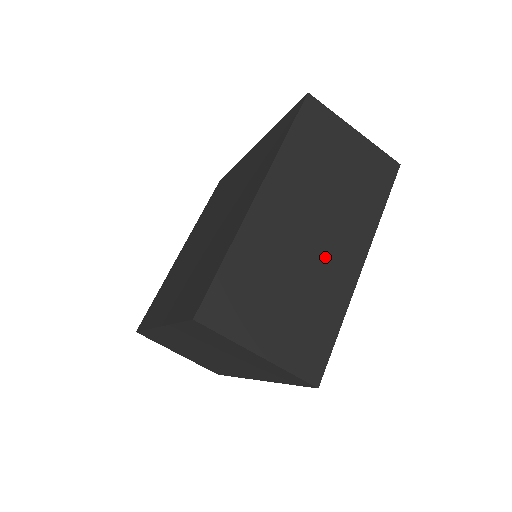
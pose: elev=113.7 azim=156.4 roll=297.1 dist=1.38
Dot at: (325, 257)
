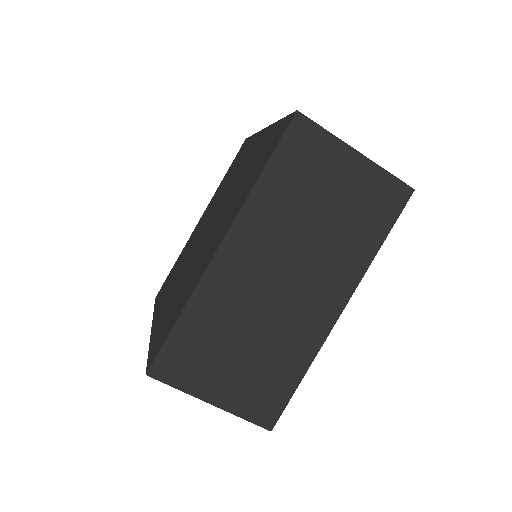
Dot at: (295, 308)
